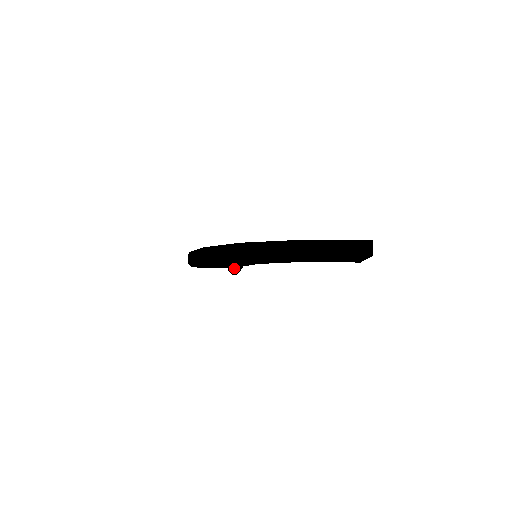
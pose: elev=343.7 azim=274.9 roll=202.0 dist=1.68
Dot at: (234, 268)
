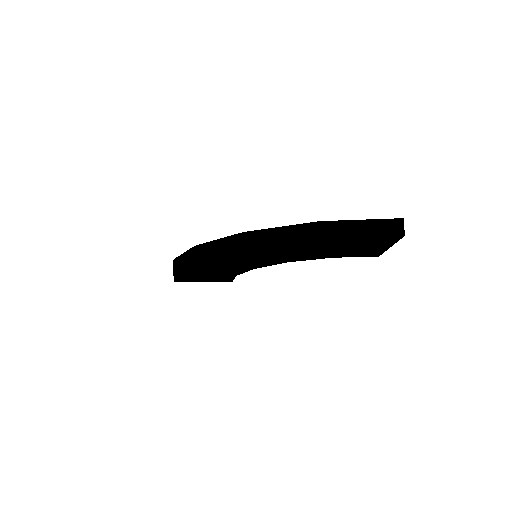
Dot at: occluded
